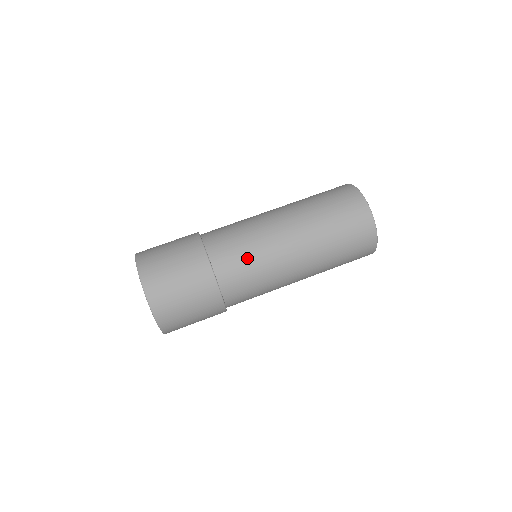
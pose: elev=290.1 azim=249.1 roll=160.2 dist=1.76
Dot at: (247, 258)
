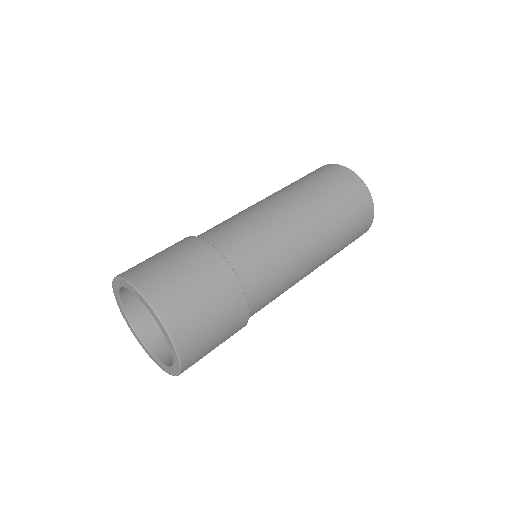
Dot at: (262, 245)
